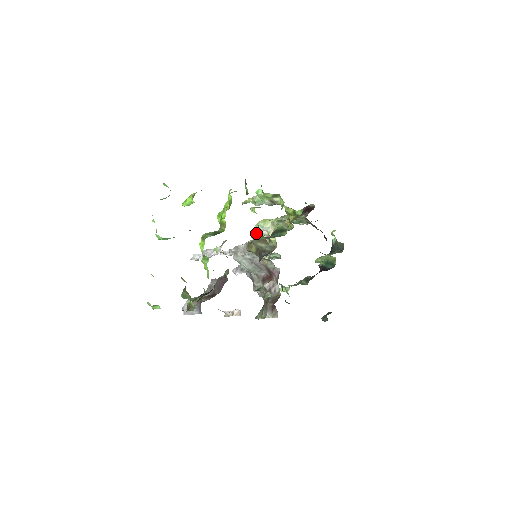
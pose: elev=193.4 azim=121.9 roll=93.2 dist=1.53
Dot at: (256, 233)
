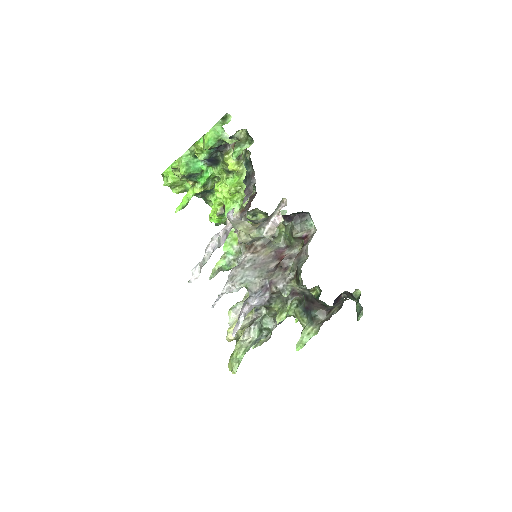
Dot at: (232, 325)
